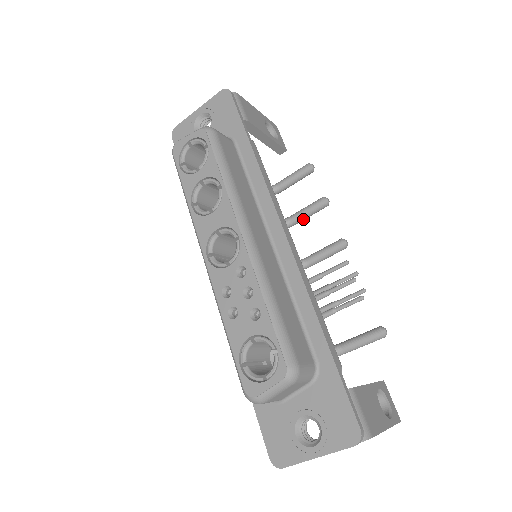
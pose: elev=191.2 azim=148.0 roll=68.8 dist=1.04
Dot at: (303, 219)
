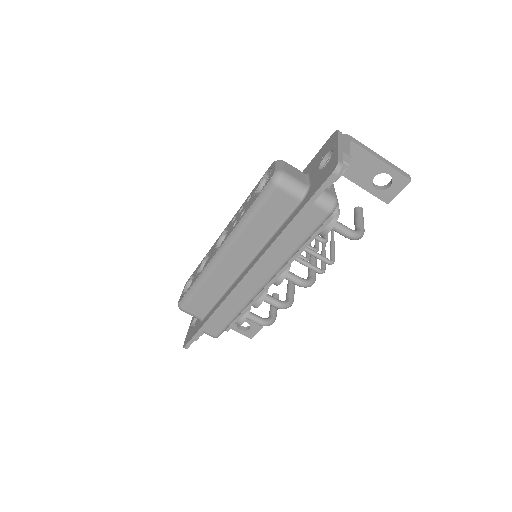
Dot at: (292, 291)
